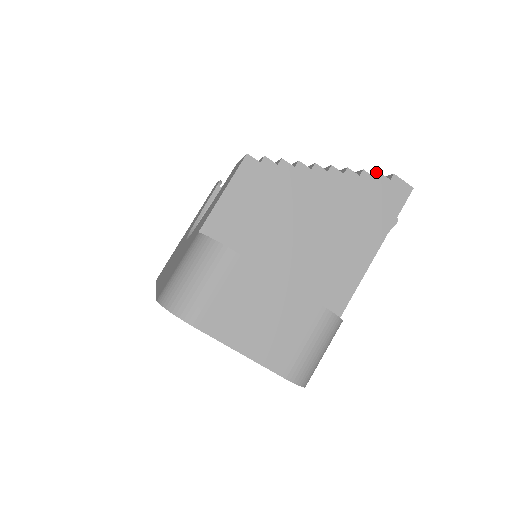
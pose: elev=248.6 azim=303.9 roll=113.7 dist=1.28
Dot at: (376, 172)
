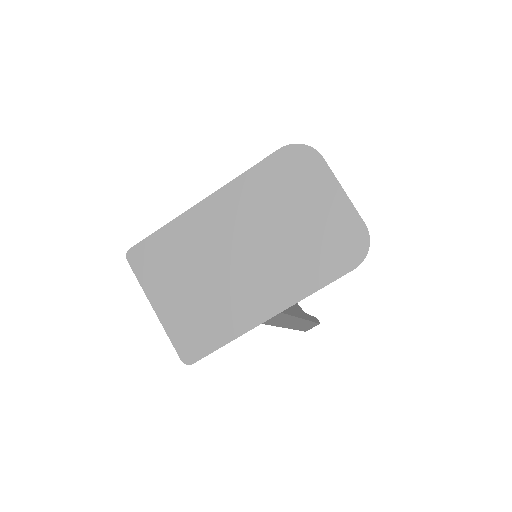
Dot at: occluded
